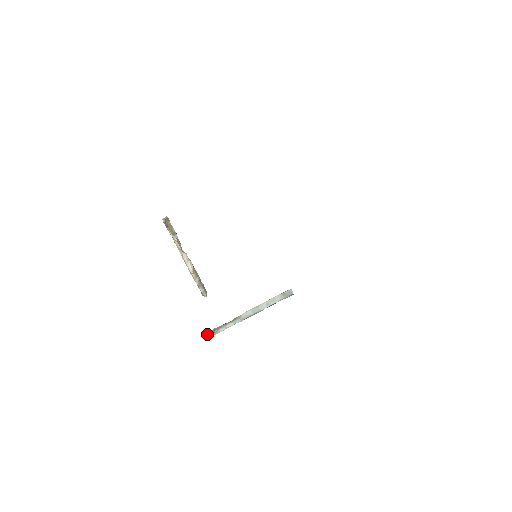
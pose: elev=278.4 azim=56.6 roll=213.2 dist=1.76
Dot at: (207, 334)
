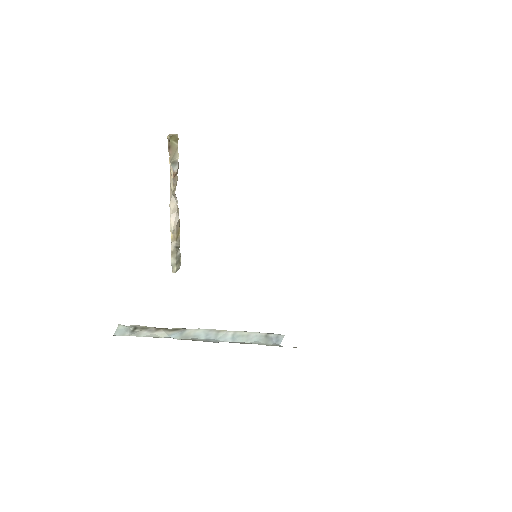
Dot at: (121, 327)
